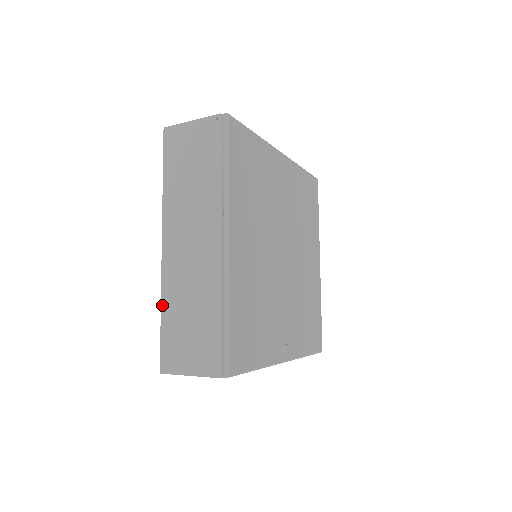
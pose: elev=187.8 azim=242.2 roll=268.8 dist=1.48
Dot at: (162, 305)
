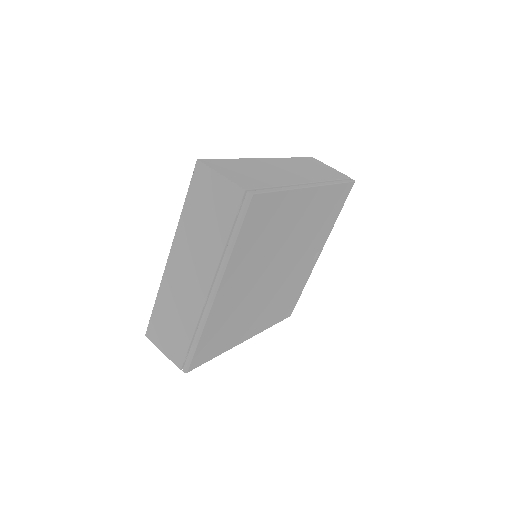
Dot at: occluded
